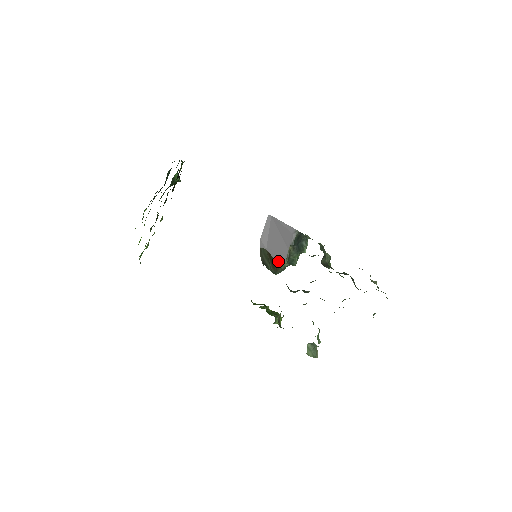
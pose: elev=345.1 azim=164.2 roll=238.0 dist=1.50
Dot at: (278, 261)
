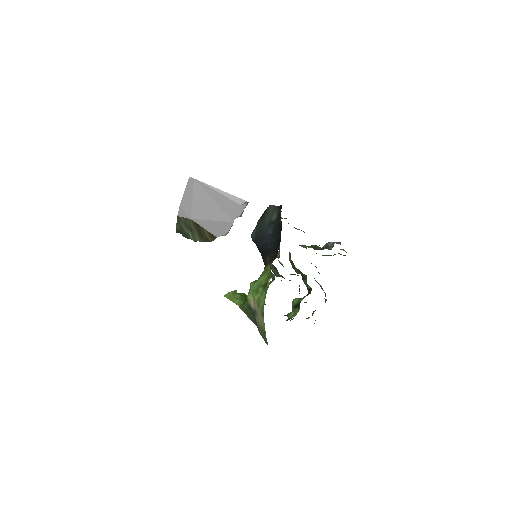
Dot at: (214, 232)
